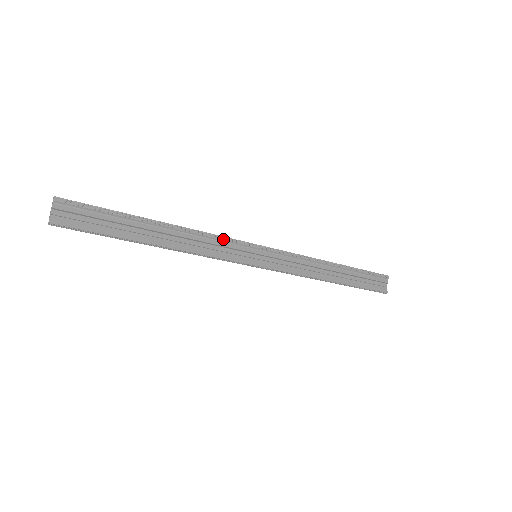
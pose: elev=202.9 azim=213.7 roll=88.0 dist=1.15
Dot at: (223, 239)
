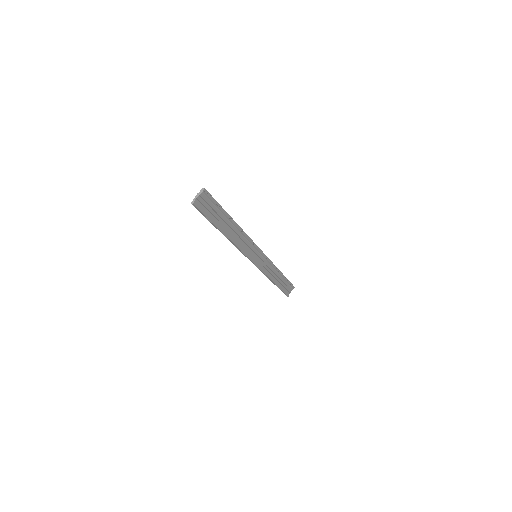
Dot at: (251, 241)
